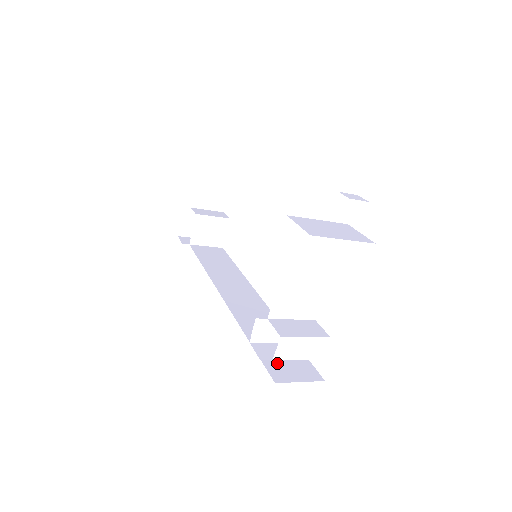
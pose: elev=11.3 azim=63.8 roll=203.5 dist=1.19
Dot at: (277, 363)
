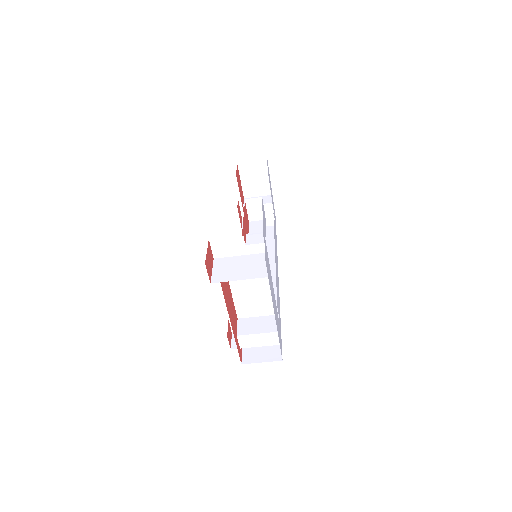
Dot at: occluded
